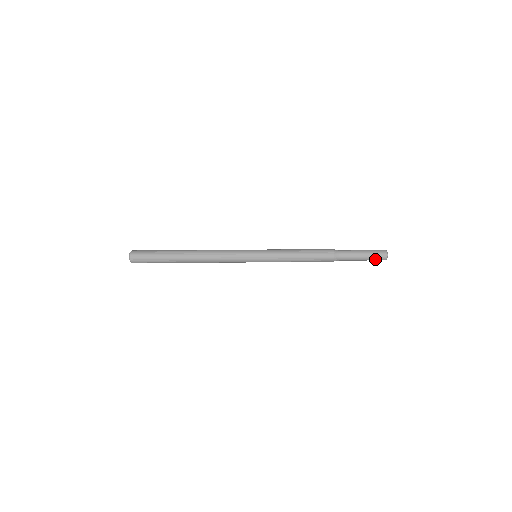
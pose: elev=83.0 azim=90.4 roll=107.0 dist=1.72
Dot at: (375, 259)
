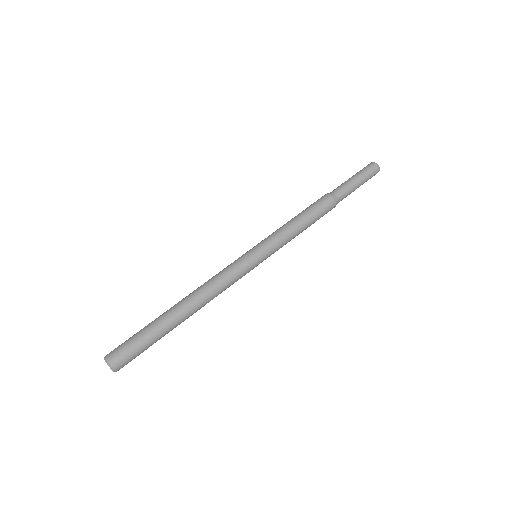
Dot at: (370, 178)
